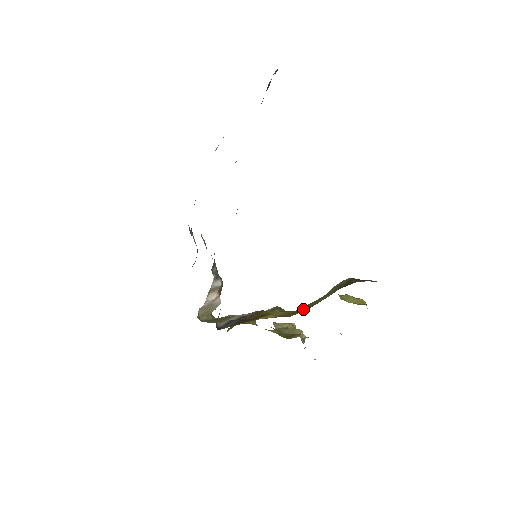
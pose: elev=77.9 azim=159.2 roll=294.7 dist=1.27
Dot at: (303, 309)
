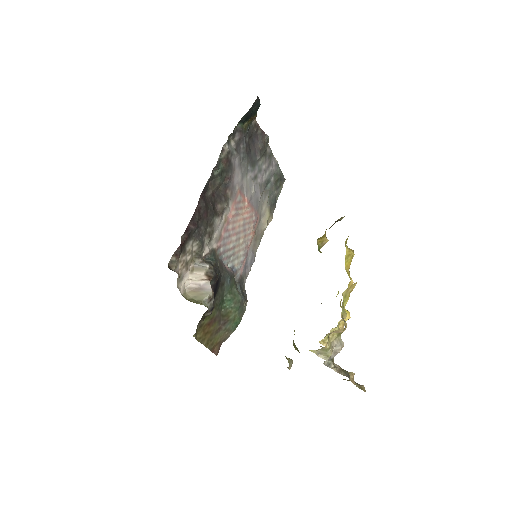
Dot at: occluded
